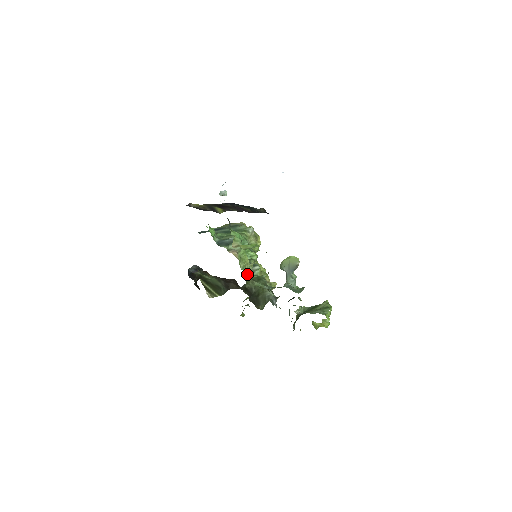
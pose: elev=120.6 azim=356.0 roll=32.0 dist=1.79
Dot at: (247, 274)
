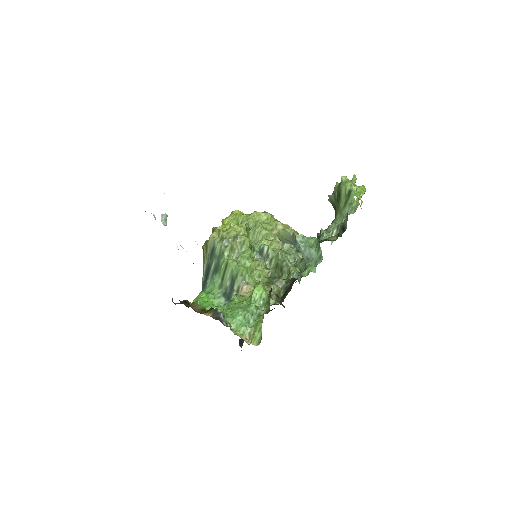
Dot at: (268, 272)
